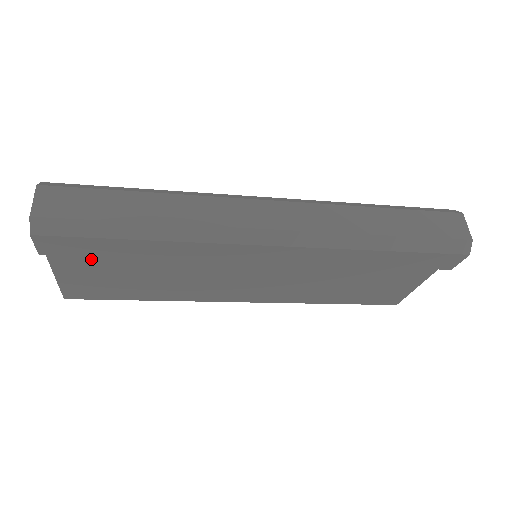
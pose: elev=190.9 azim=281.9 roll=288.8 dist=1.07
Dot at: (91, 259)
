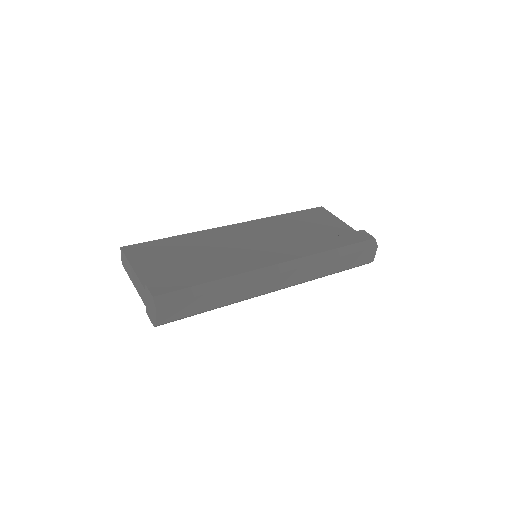
Dot at: occluded
